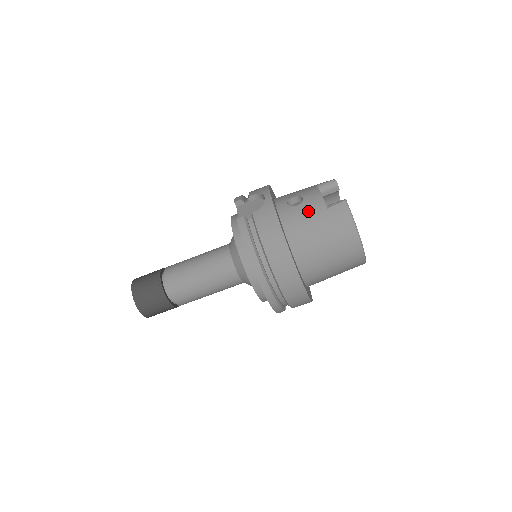
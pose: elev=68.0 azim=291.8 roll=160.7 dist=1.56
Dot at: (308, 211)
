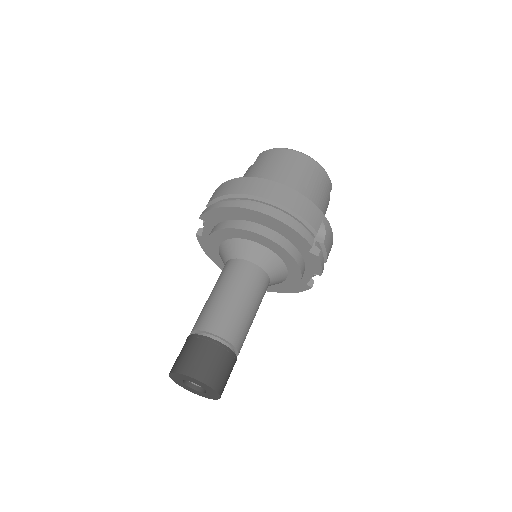
Dot at: occluded
